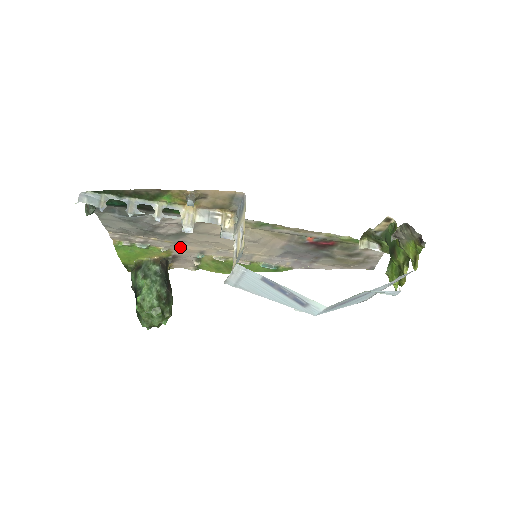
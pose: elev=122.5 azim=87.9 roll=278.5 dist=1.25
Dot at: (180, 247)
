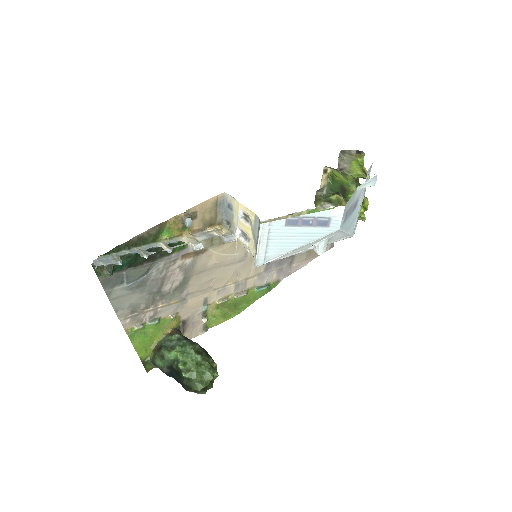
Dot at: (186, 305)
